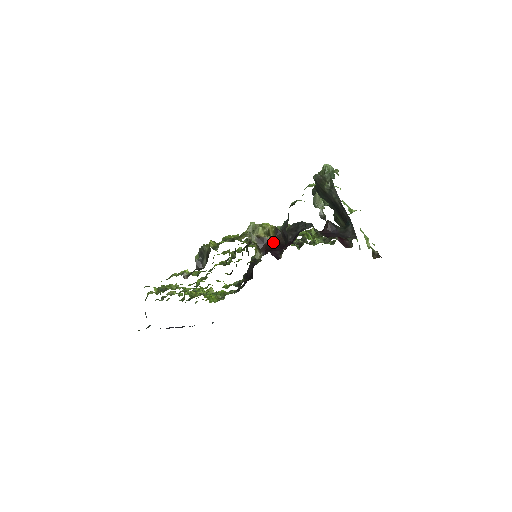
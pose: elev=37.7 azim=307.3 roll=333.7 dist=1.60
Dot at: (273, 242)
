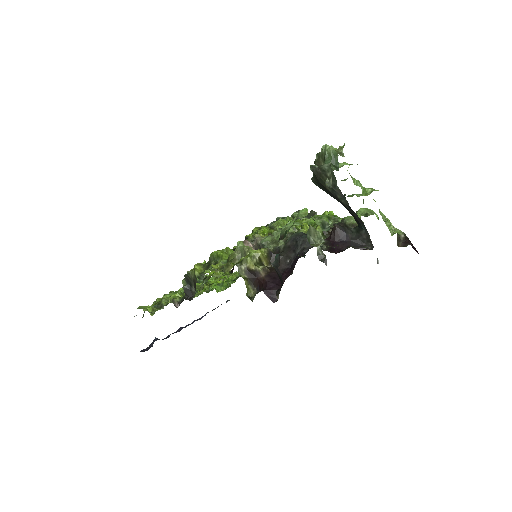
Dot at: (267, 273)
